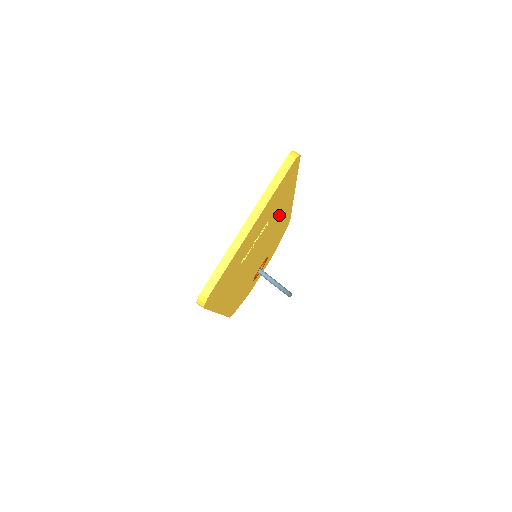
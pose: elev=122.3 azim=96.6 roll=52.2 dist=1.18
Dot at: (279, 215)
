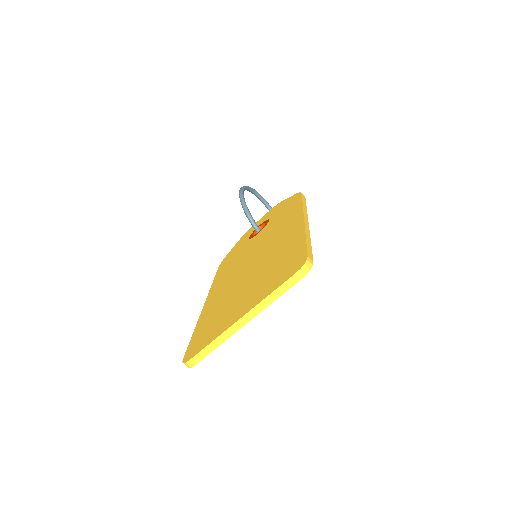
Dot at: occluded
